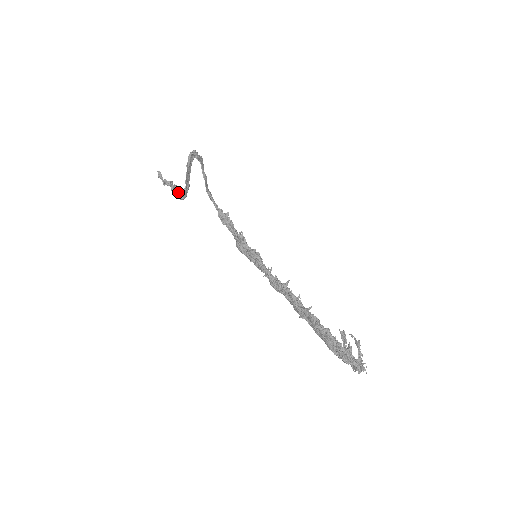
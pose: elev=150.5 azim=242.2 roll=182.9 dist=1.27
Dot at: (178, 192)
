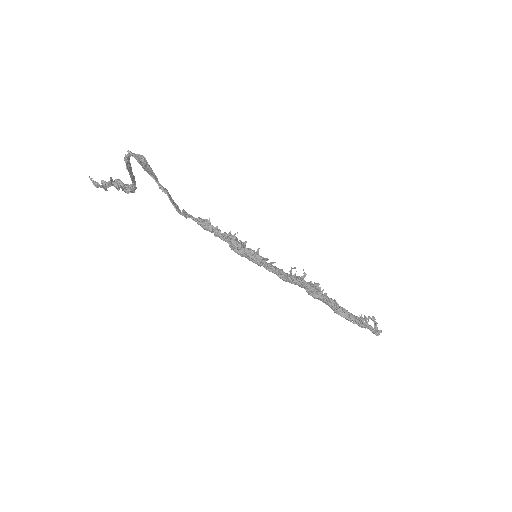
Dot at: (124, 187)
